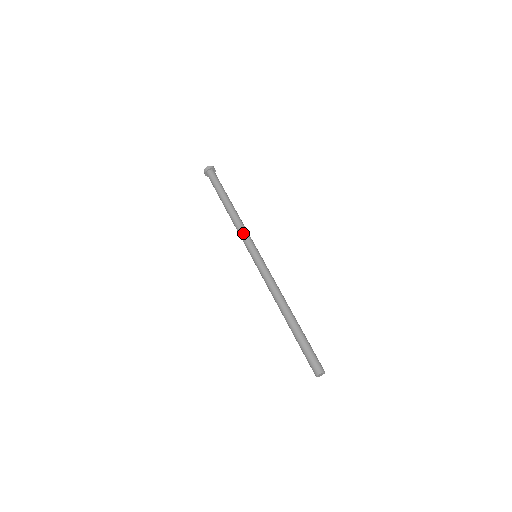
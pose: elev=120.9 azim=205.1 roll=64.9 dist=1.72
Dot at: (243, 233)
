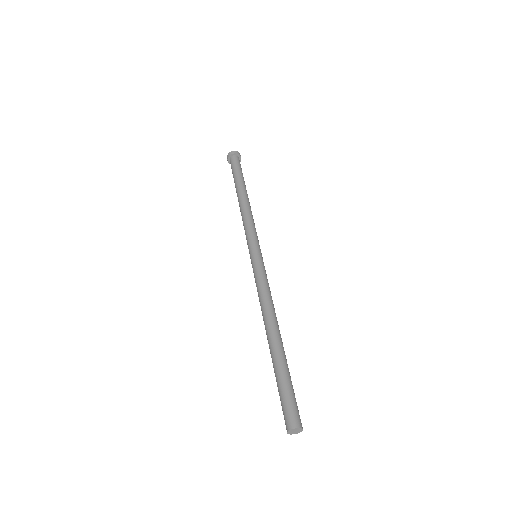
Dot at: (250, 226)
